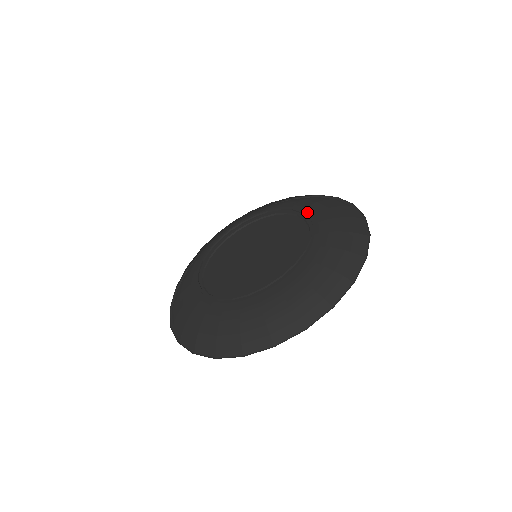
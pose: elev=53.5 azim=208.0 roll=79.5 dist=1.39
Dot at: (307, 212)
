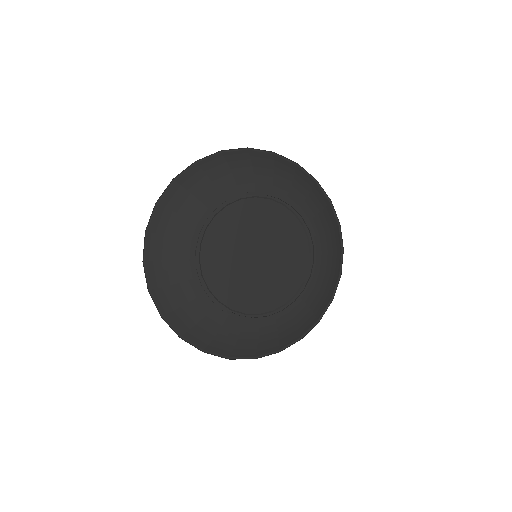
Dot at: (317, 245)
